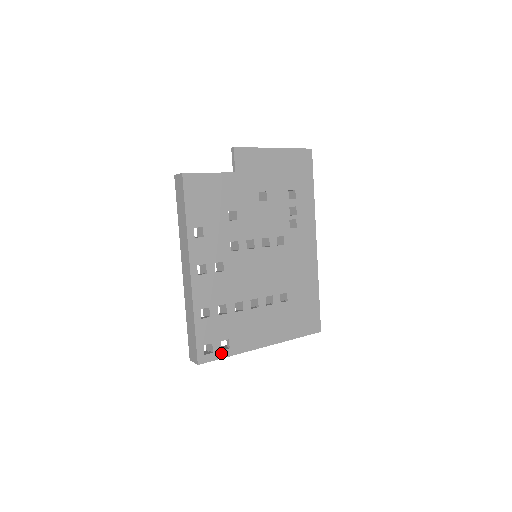
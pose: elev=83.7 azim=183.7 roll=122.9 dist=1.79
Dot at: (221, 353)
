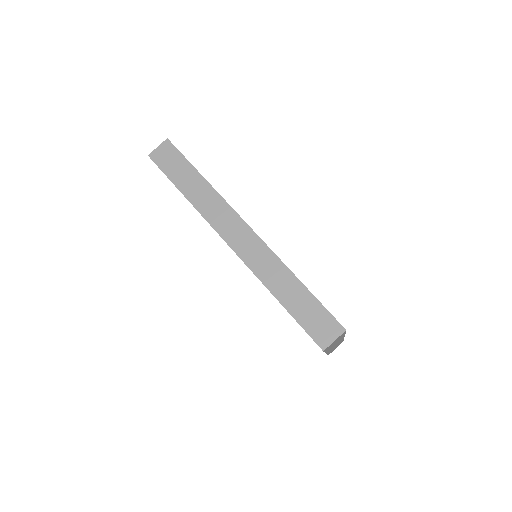
Dot at: occluded
